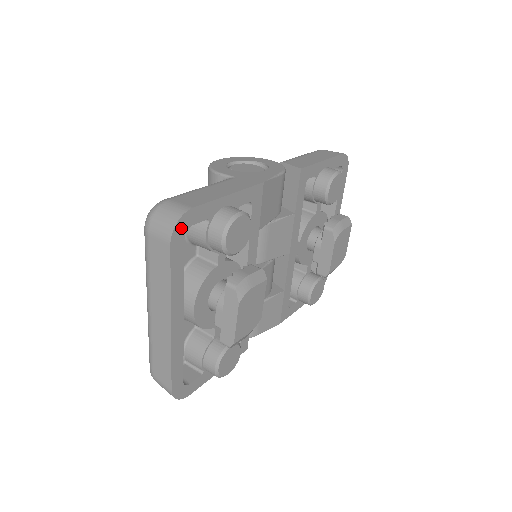
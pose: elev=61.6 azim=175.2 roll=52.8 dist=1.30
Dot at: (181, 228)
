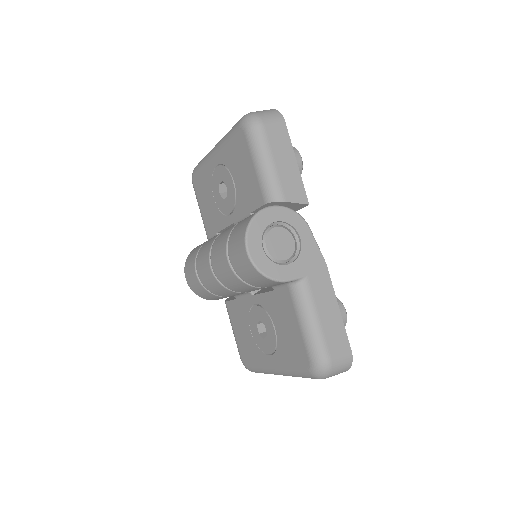
Dot at: occluded
